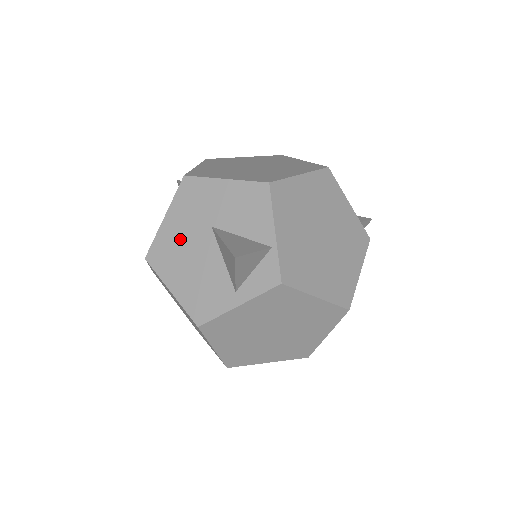
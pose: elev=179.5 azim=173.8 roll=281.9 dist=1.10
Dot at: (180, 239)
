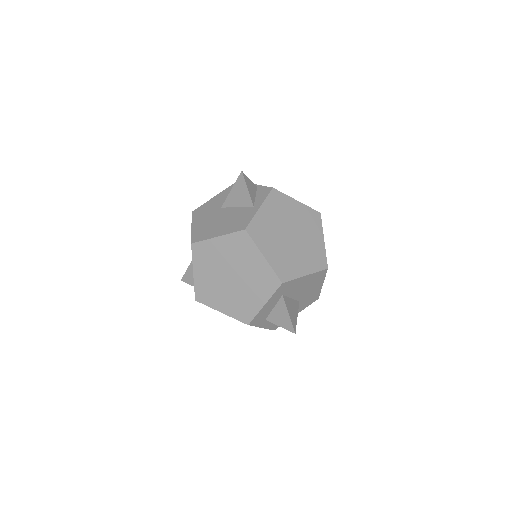
Dot at: (207, 223)
